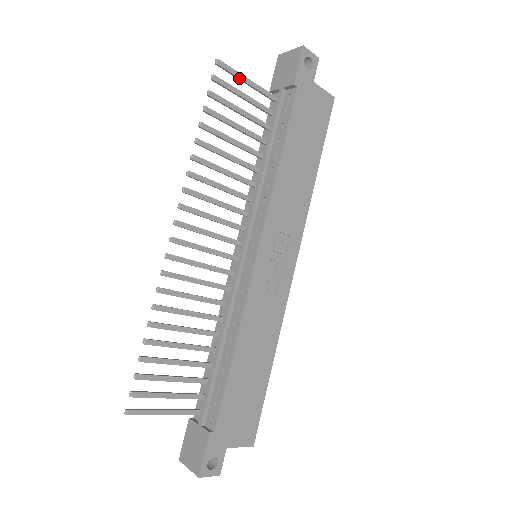
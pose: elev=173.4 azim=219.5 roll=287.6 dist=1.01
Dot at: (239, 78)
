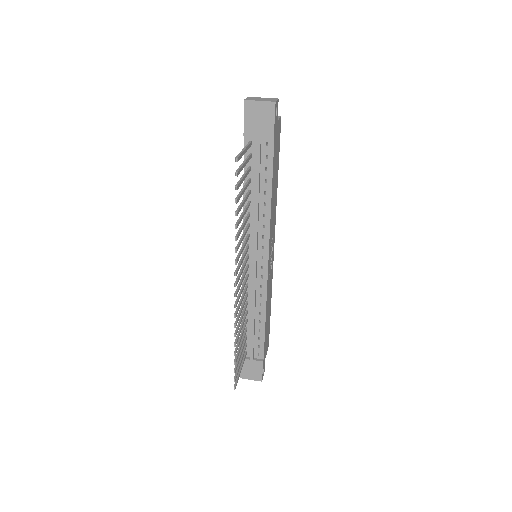
Dot at: occluded
